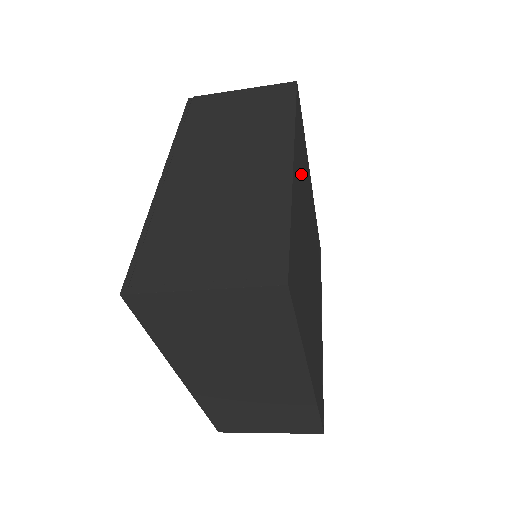
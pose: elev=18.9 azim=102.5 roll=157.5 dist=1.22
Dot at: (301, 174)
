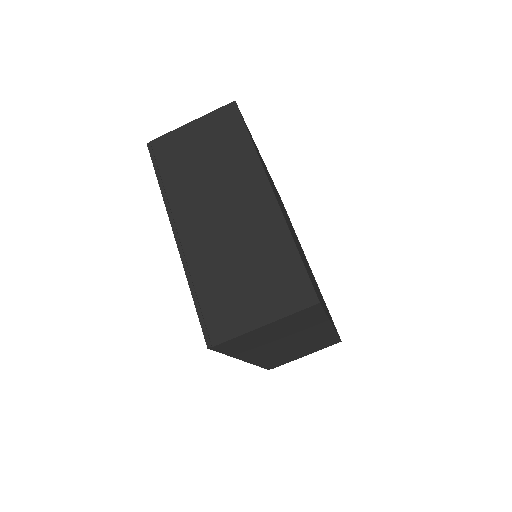
Dot at: occluded
